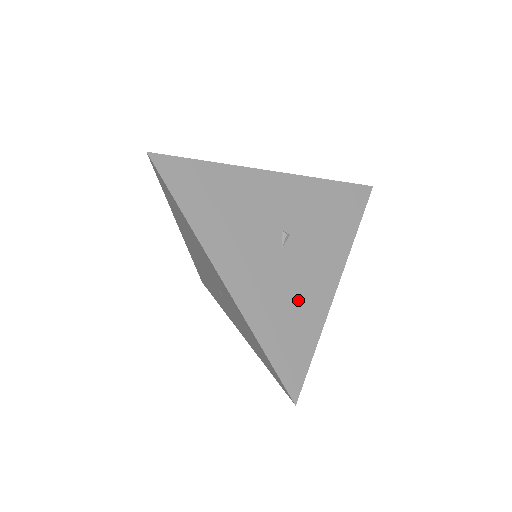
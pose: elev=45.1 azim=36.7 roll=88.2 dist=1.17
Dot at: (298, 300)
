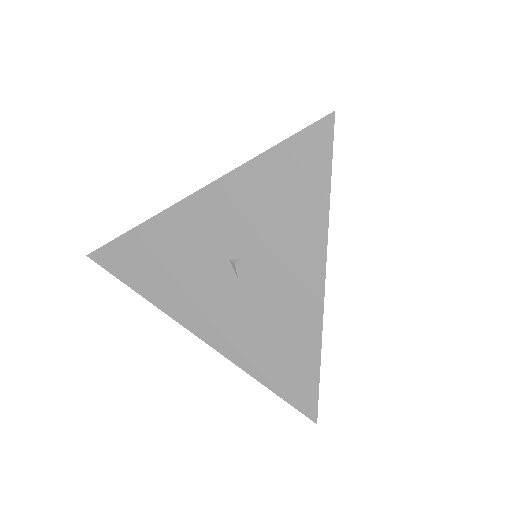
Dot at: (279, 326)
